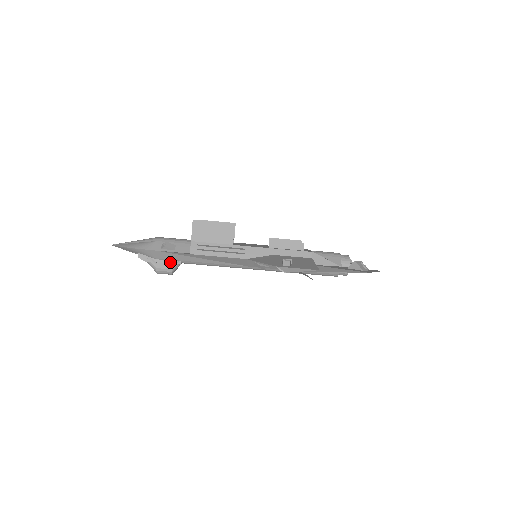
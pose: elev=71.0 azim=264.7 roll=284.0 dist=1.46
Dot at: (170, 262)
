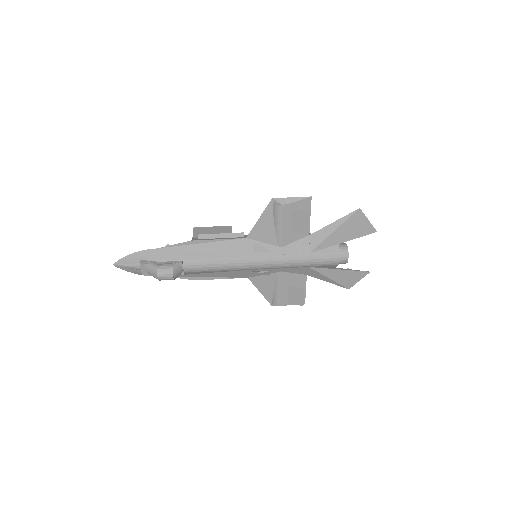
Dot at: (171, 262)
